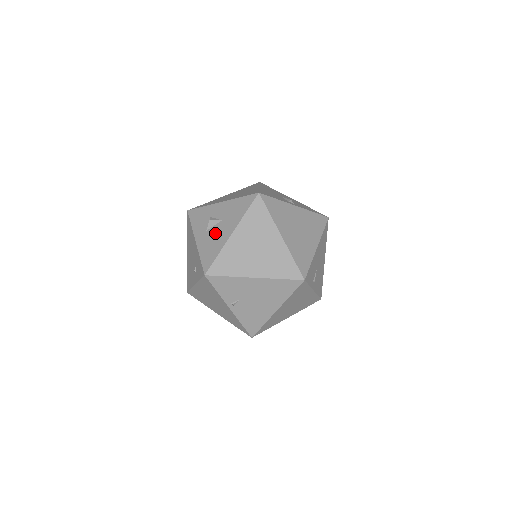
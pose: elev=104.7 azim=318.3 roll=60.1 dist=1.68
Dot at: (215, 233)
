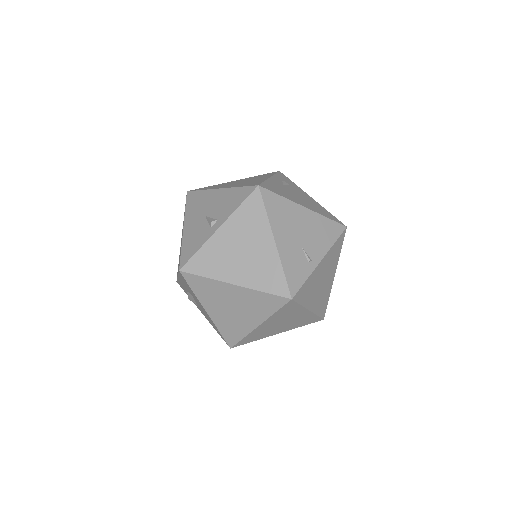
Dot at: (201, 309)
